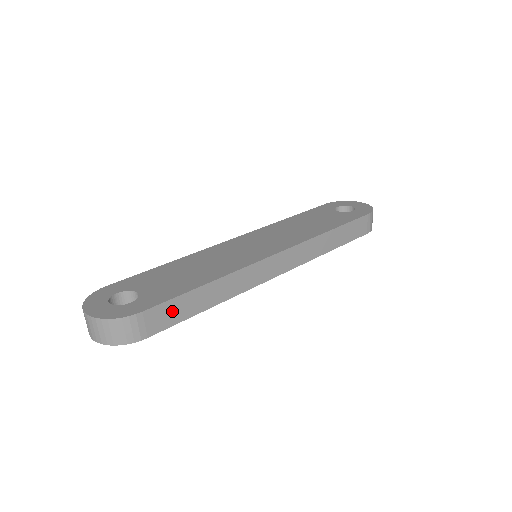
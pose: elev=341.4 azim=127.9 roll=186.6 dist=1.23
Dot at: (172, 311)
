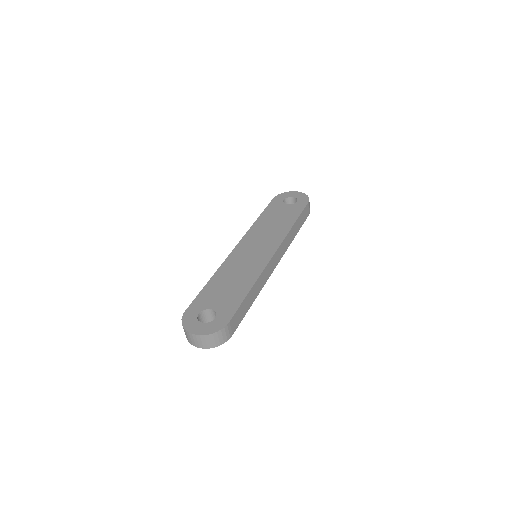
Dot at: (240, 314)
